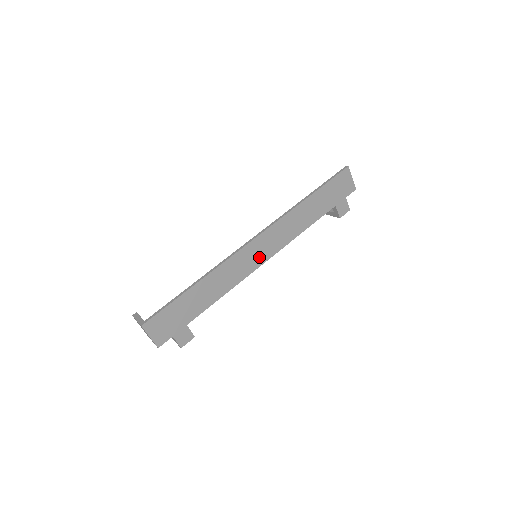
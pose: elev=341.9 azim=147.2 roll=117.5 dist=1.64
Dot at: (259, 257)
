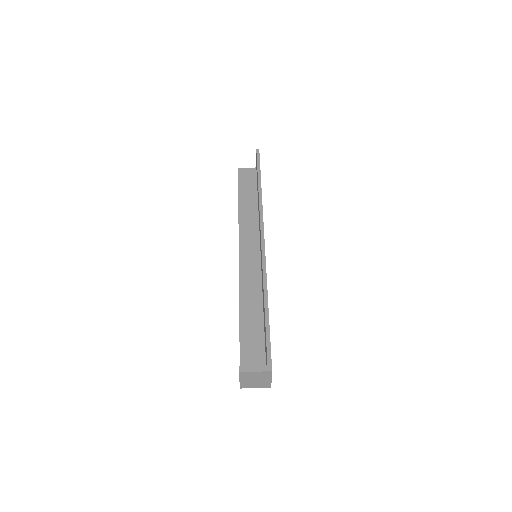
Dot at: occluded
